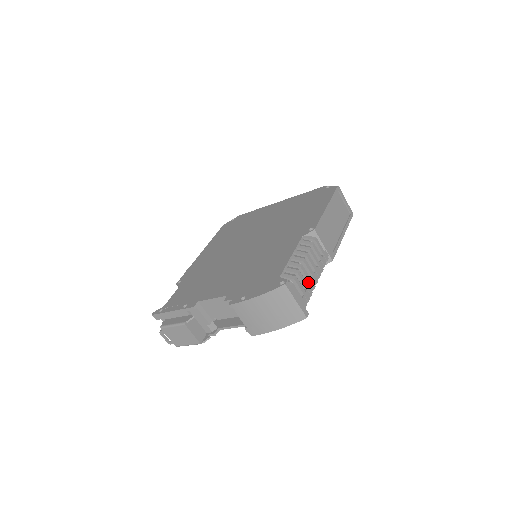
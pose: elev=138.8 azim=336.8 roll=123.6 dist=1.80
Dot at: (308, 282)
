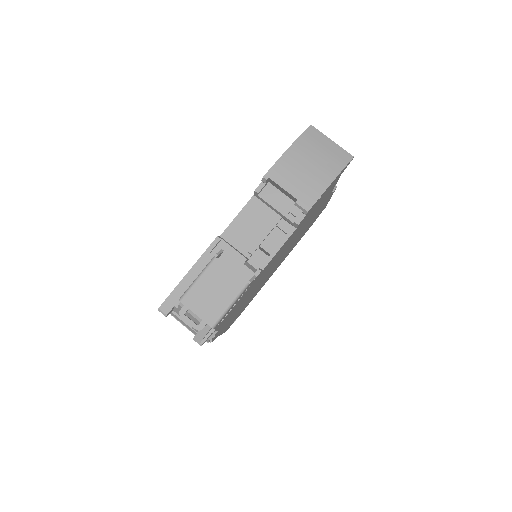
Dot at: occluded
